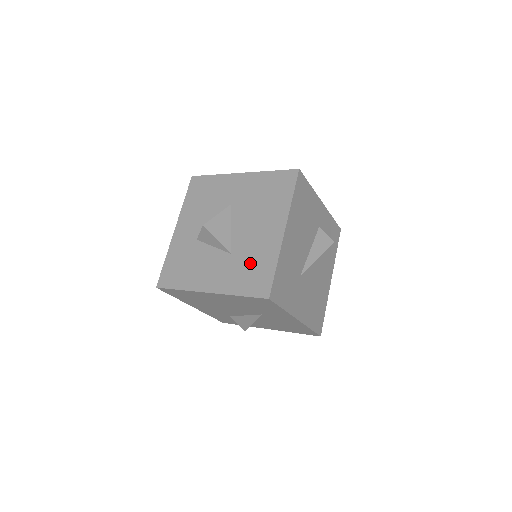
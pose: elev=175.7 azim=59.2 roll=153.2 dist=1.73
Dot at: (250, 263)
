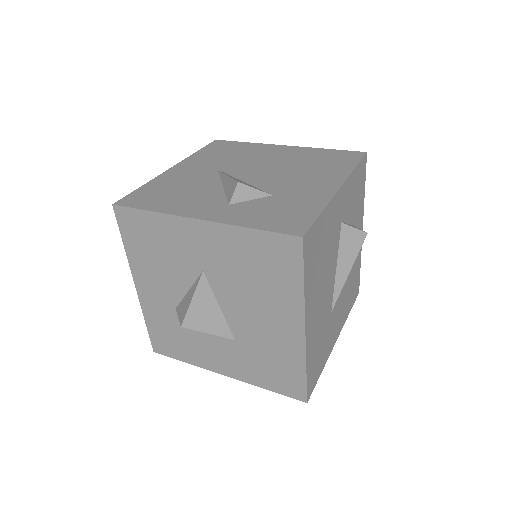
Dot at: (267, 359)
